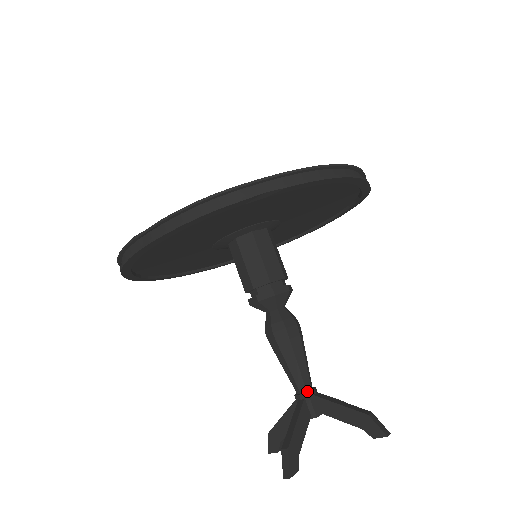
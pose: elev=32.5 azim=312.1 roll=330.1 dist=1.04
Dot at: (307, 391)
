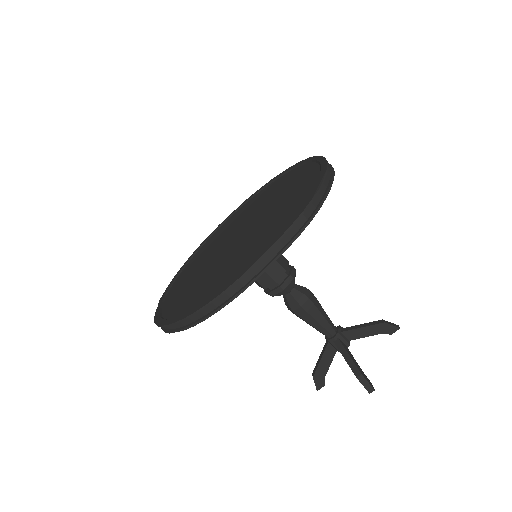
Dot at: (329, 338)
